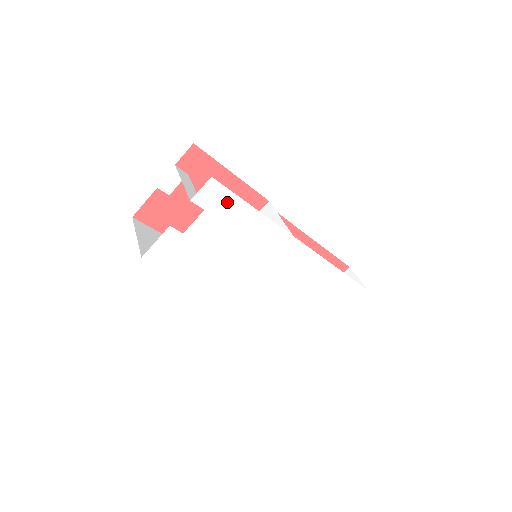
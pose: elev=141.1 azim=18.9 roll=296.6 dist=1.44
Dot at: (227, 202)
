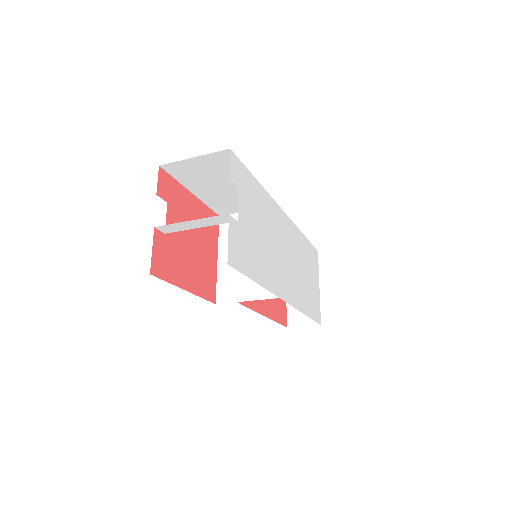
Dot at: (244, 176)
